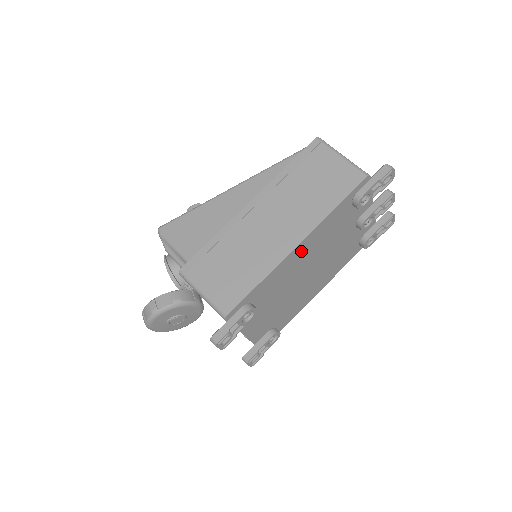
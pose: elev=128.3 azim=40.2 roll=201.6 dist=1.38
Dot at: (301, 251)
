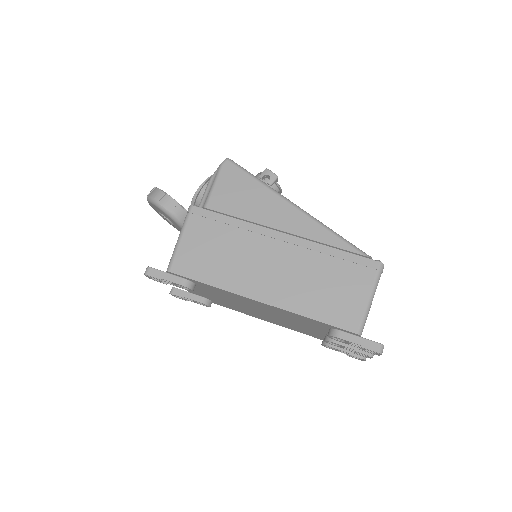
Dot at: (261, 304)
